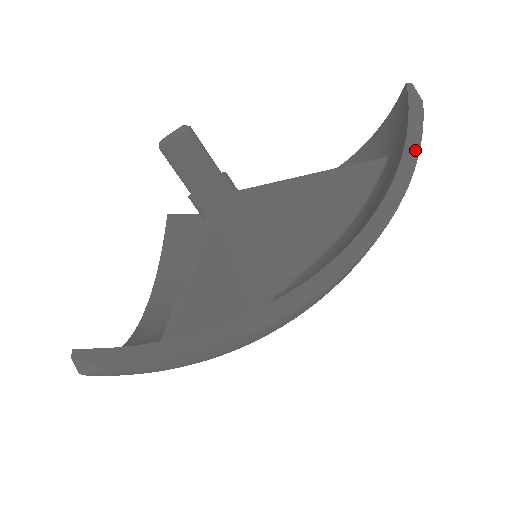
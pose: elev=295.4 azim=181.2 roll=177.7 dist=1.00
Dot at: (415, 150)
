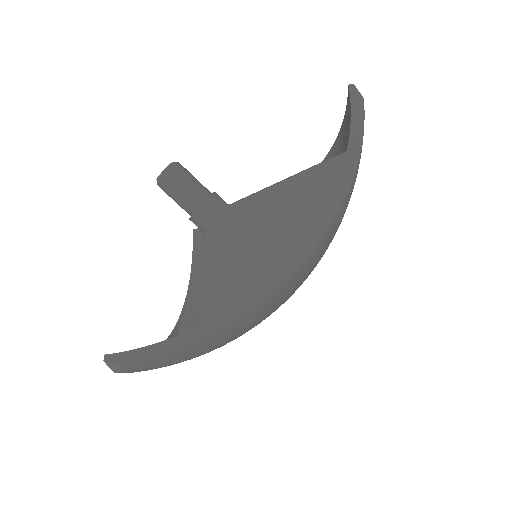
Dot at: (358, 145)
